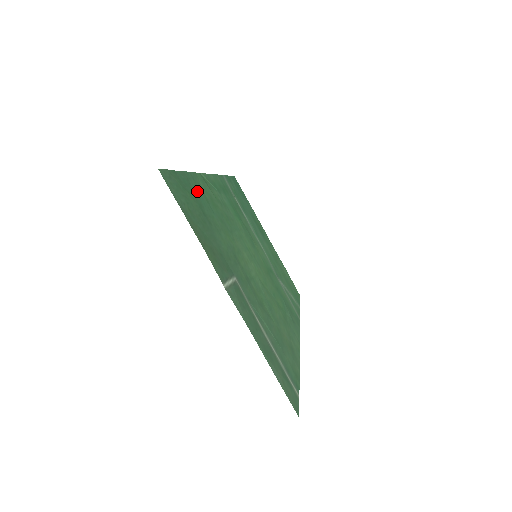
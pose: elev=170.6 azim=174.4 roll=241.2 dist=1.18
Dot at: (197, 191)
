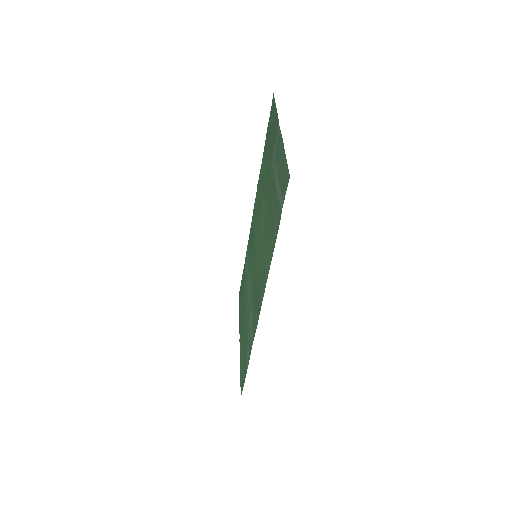
Dot at: (265, 155)
